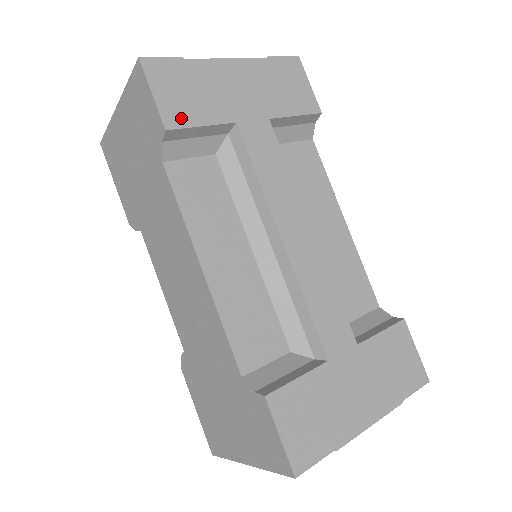
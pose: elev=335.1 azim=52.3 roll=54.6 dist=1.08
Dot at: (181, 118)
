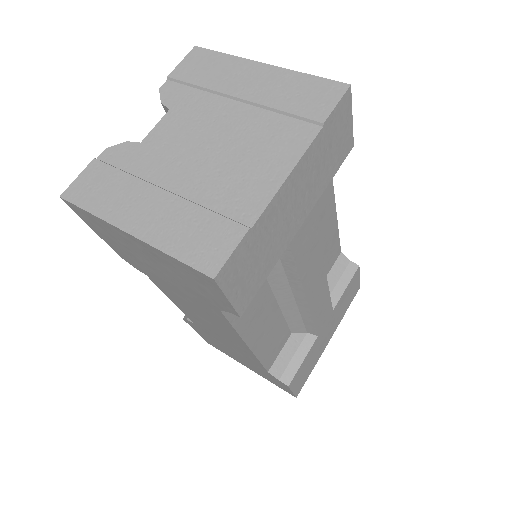
Dot at: (250, 293)
